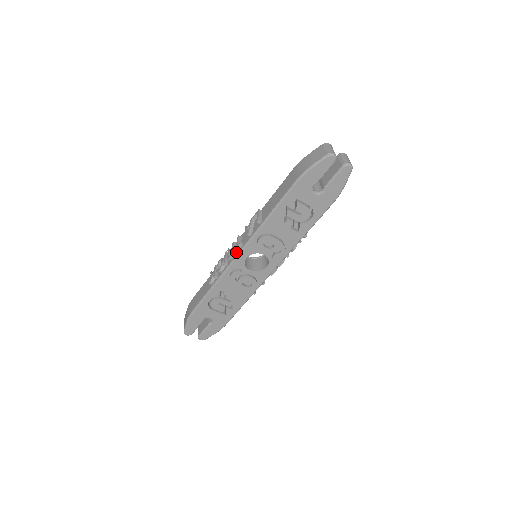
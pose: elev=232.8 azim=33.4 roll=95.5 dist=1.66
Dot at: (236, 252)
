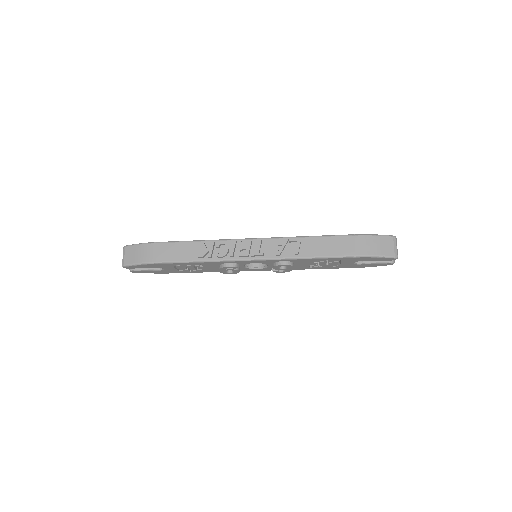
Dot at: (251, 256)
